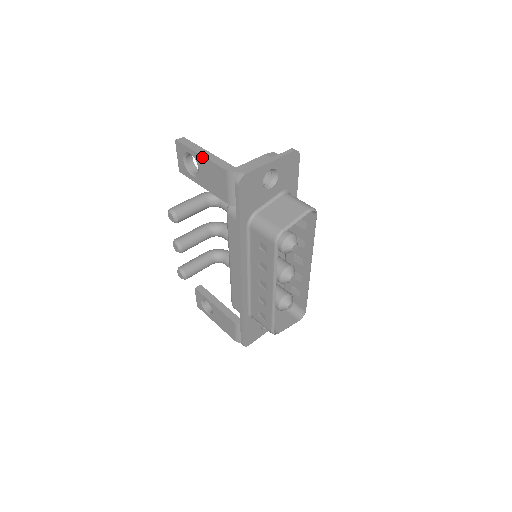
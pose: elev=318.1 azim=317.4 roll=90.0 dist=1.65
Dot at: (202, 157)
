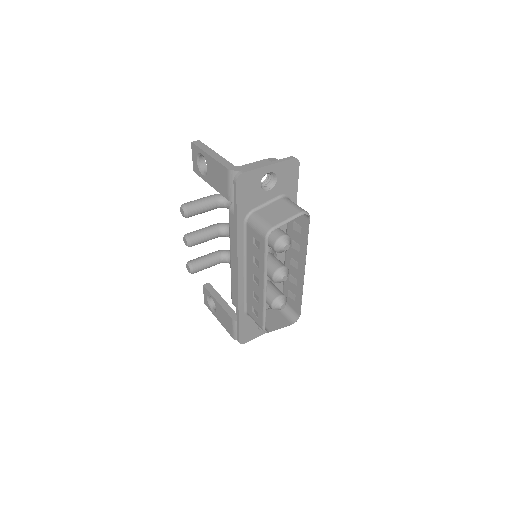
Dot at: (210, 157)
